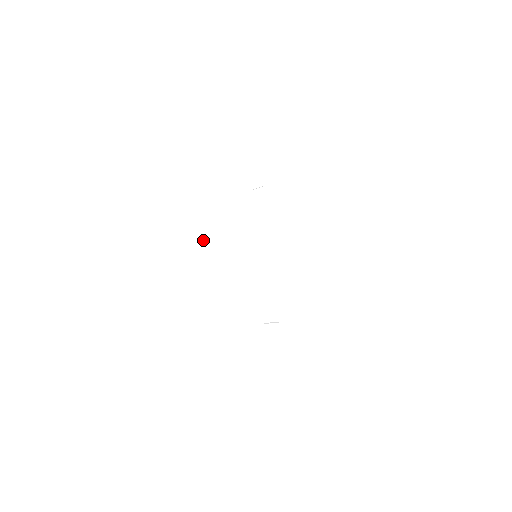
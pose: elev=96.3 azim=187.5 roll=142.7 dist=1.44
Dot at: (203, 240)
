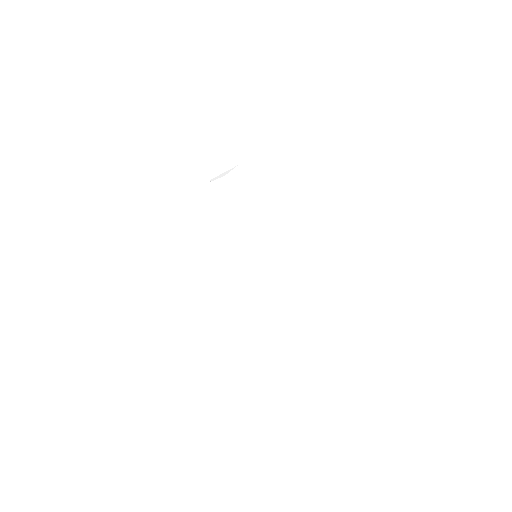
Dot at: (177, 290)
